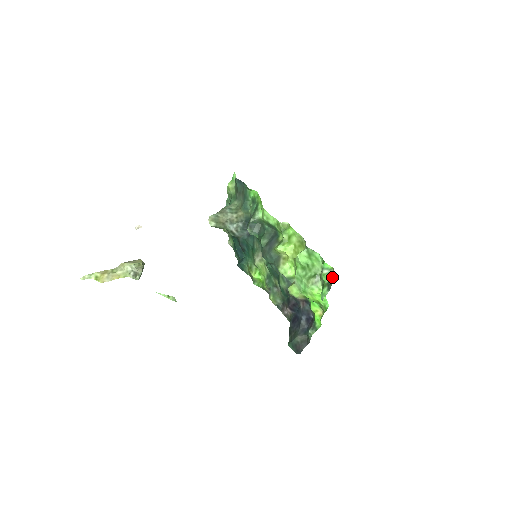
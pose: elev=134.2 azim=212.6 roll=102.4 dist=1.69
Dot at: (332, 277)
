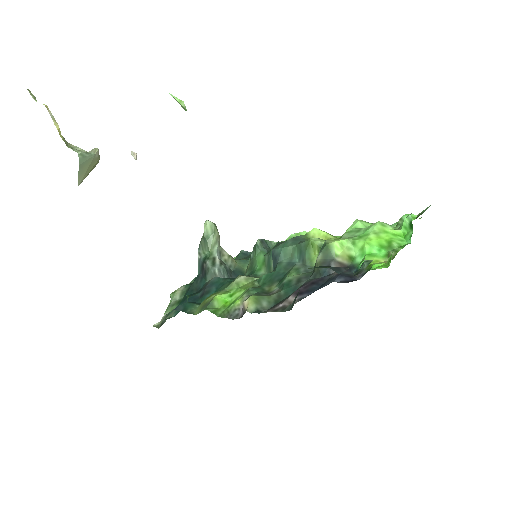
Dot at: (426, 208)
